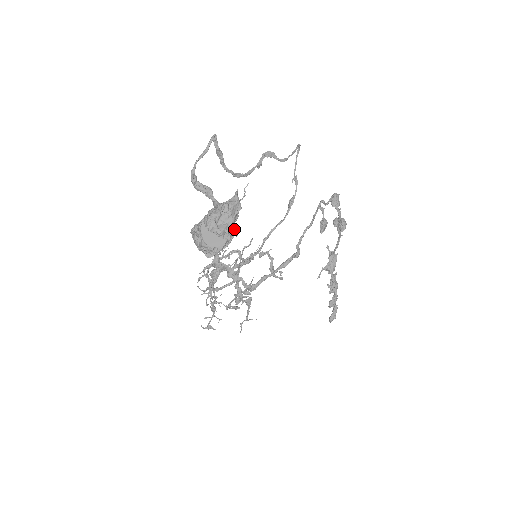
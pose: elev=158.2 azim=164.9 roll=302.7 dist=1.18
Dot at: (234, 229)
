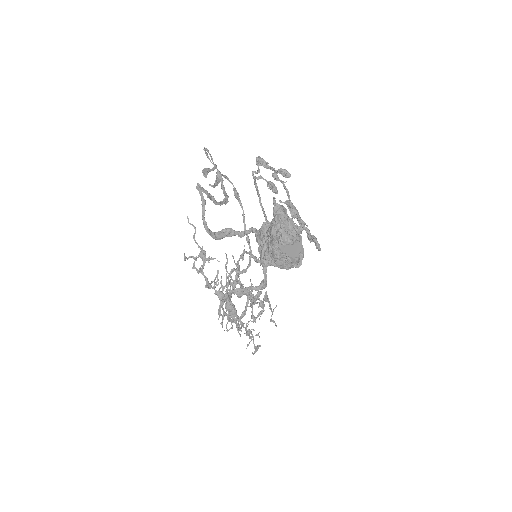
Dot at: occluded
